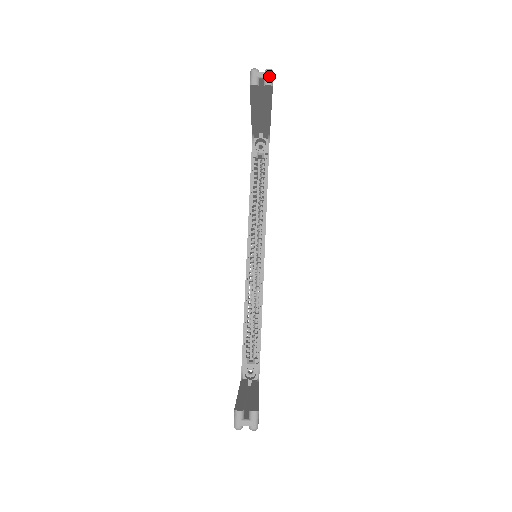
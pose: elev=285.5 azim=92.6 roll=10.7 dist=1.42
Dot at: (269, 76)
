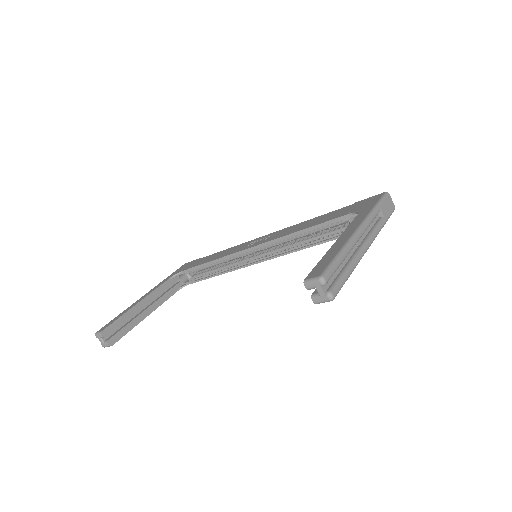
Dot at: (323, 300)
